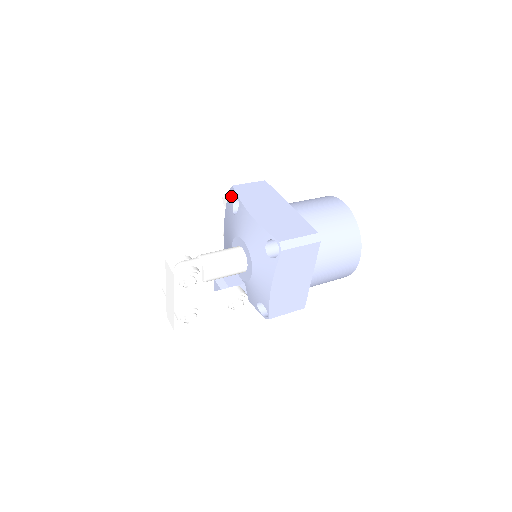
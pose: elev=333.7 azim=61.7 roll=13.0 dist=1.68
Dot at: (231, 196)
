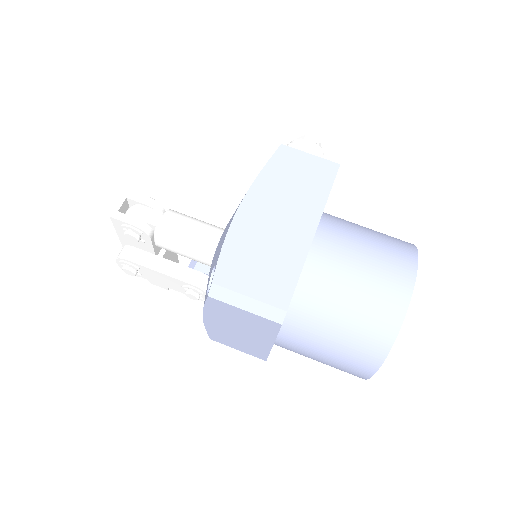
Dot at: occluded
